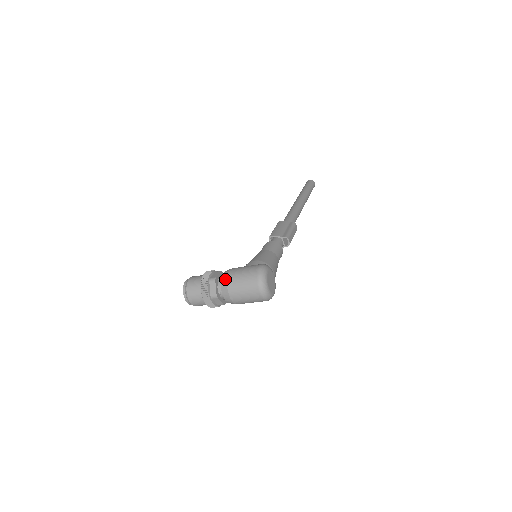
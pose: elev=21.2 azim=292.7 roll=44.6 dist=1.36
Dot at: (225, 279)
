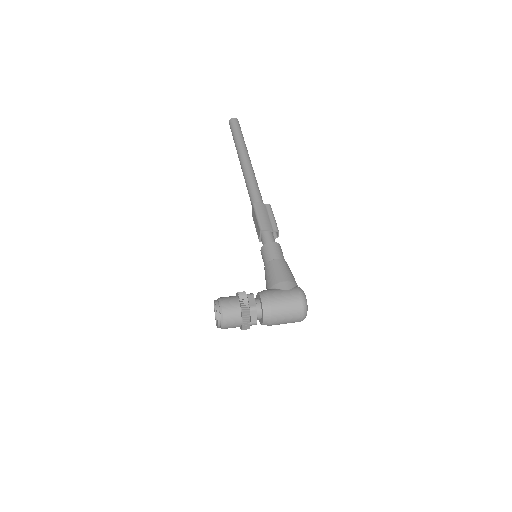
Dot at: (268, 309)
